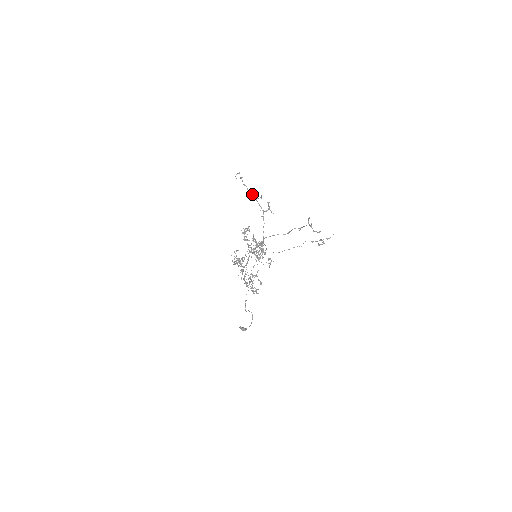
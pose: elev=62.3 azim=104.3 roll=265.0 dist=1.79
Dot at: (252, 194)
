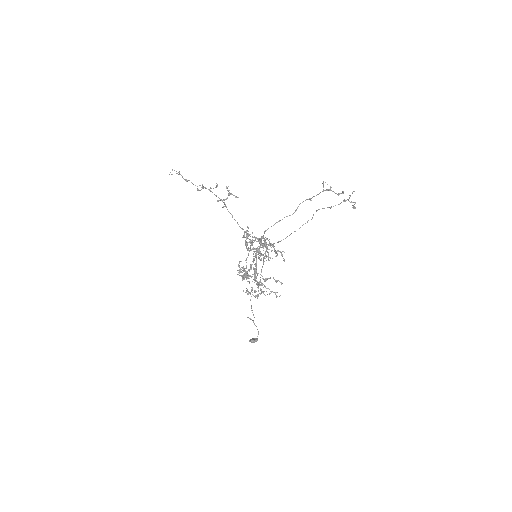
Dot at: (201, 187)
